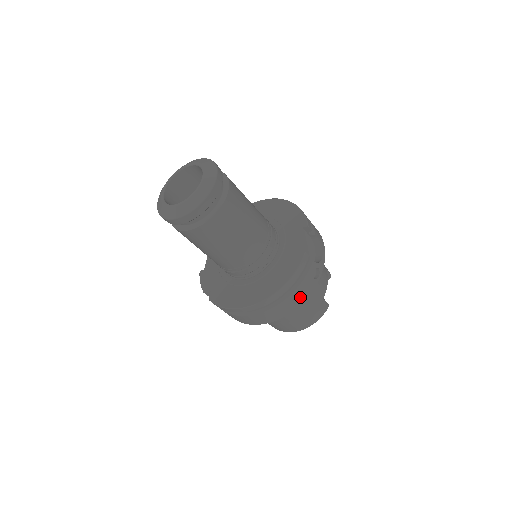
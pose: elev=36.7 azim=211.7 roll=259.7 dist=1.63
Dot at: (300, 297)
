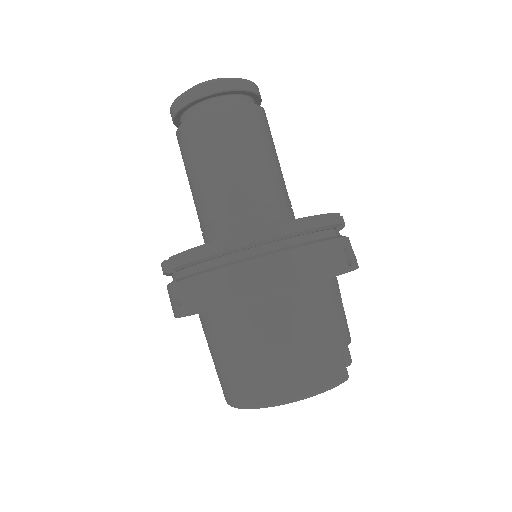
Dot at: (320, 264)
